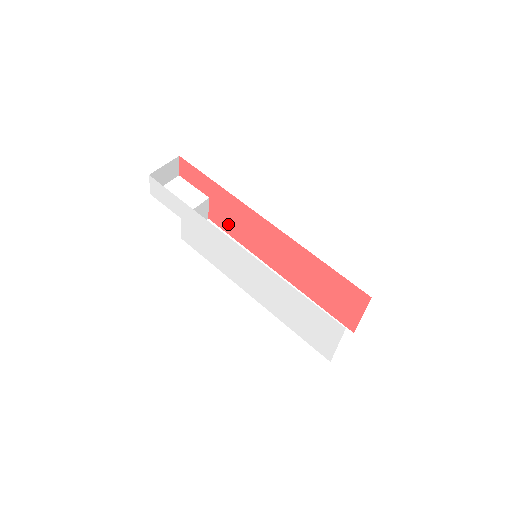
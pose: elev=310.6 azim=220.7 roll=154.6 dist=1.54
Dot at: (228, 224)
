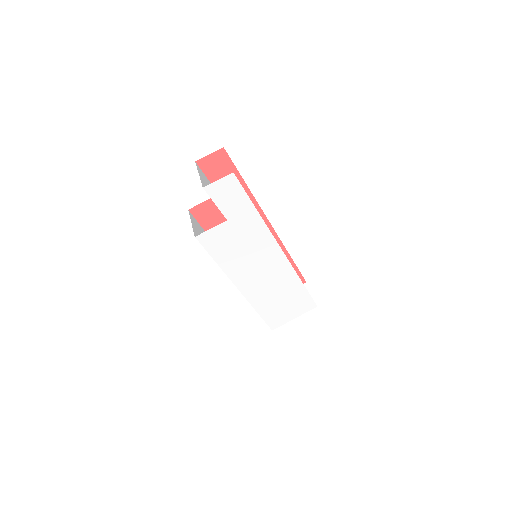
Dot at: (216, 220)
